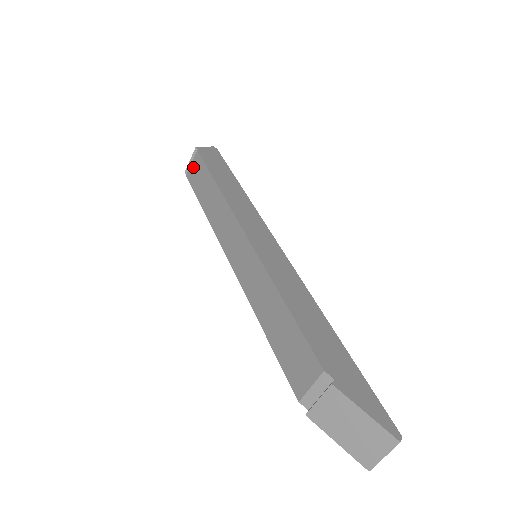
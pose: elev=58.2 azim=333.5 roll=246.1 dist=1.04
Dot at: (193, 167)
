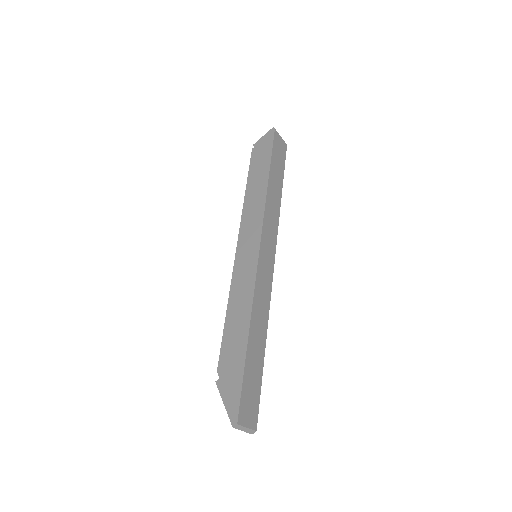
Dot at: occluded
